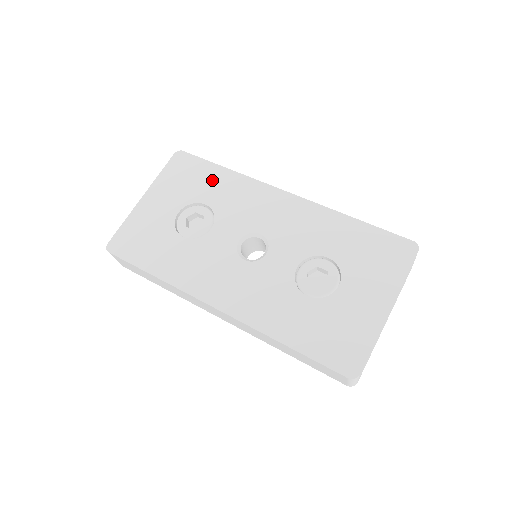
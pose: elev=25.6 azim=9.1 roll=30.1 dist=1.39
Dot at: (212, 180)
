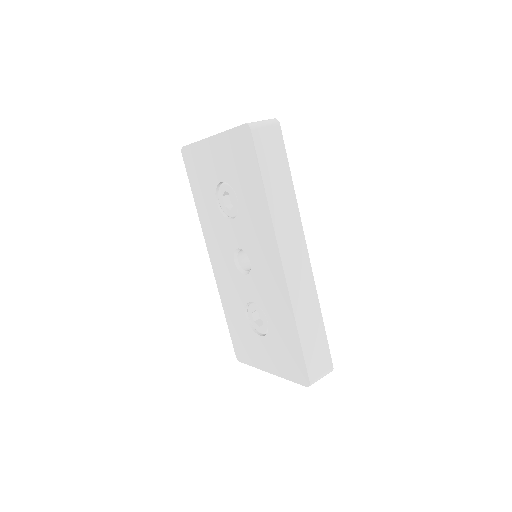
Dot at: (251, 187)
